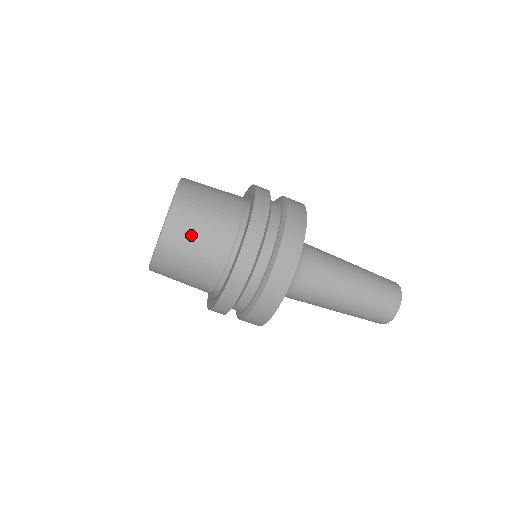
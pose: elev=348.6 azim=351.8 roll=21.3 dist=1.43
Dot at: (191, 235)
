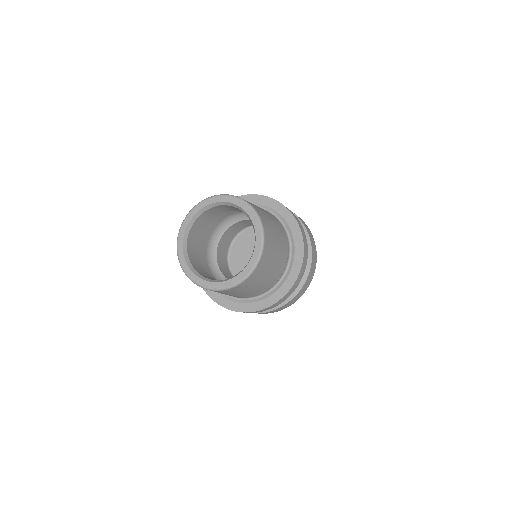
Dot at: (273, 230)
